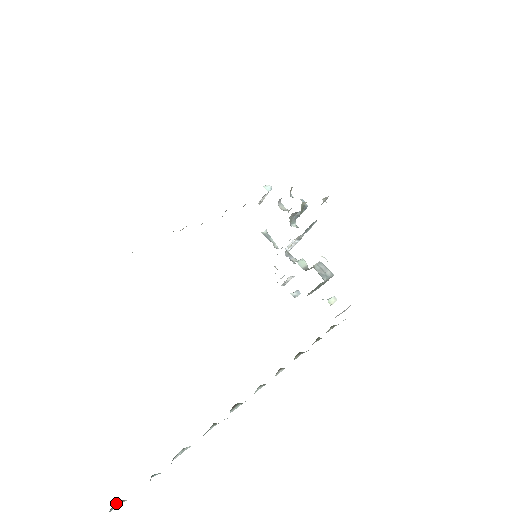
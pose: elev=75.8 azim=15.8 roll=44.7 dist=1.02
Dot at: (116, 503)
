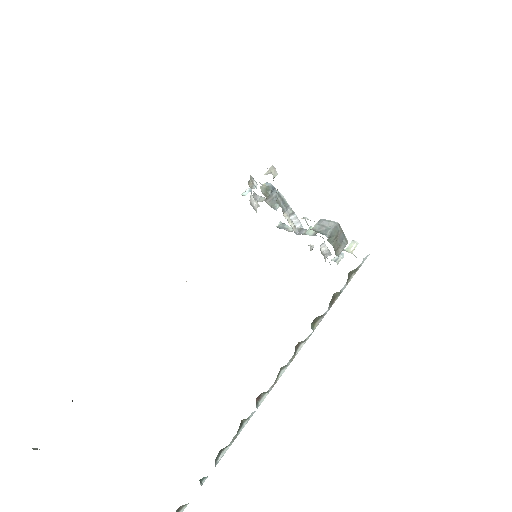
Dot at: (179, 509)
